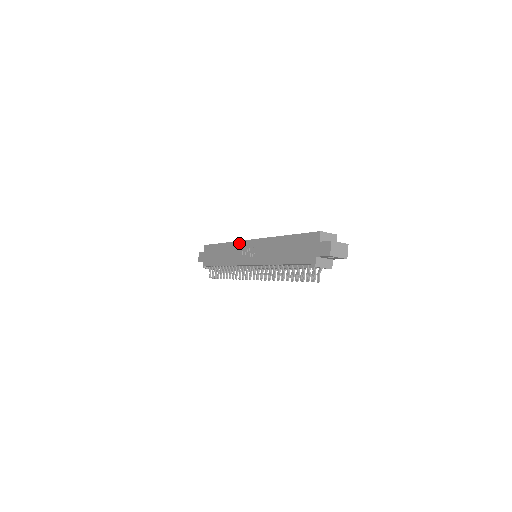
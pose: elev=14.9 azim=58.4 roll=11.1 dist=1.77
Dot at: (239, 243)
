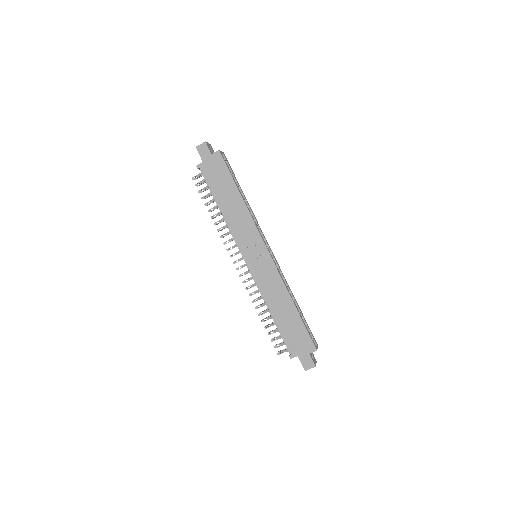
Dot at: (256, 231)
